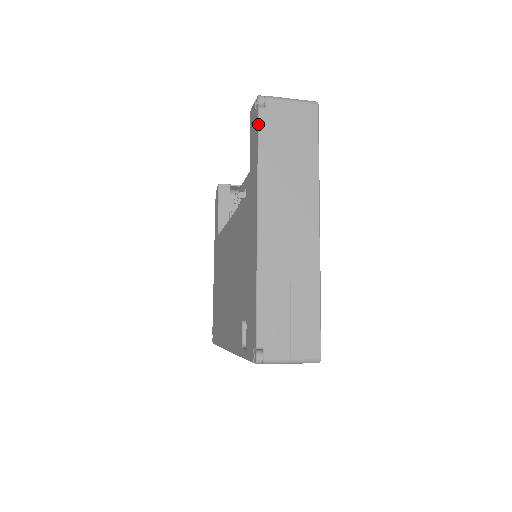
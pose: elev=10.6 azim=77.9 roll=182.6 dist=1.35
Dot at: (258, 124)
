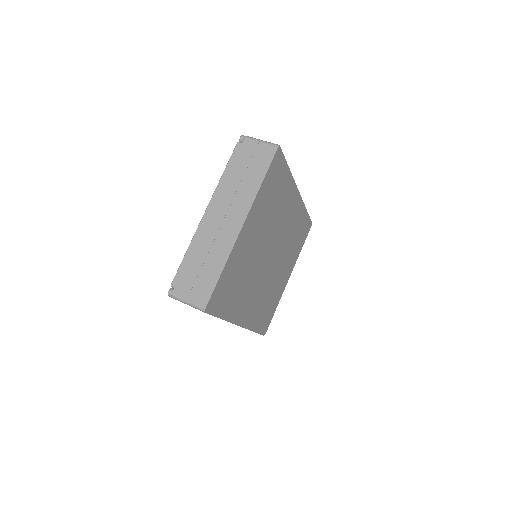
Dot at: occluded
